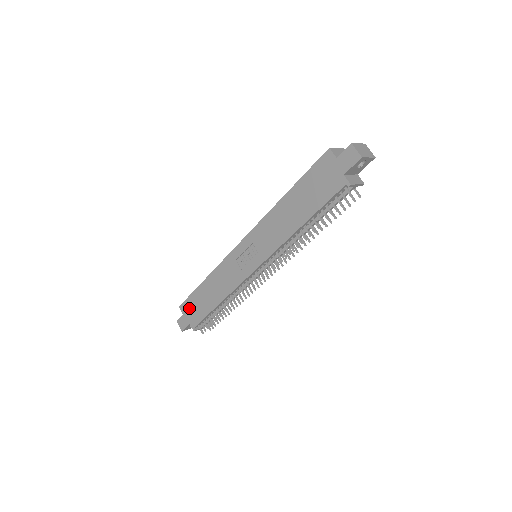
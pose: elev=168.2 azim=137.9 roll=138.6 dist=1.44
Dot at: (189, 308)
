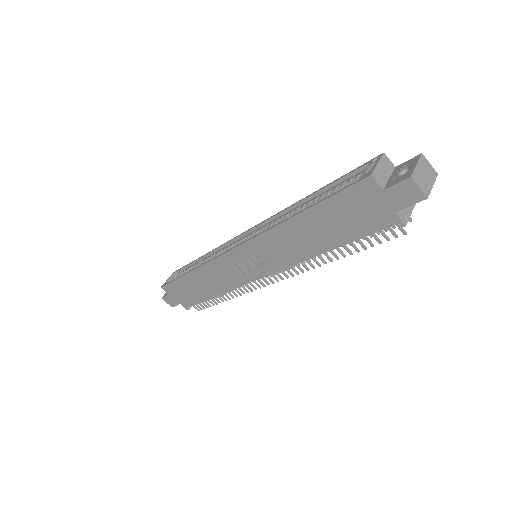
Dot at: (175, 291)
